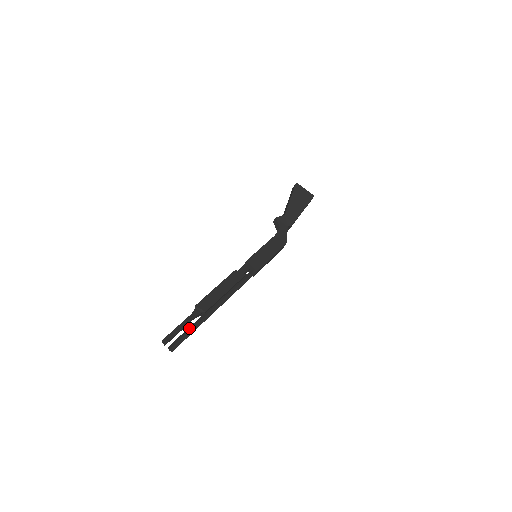
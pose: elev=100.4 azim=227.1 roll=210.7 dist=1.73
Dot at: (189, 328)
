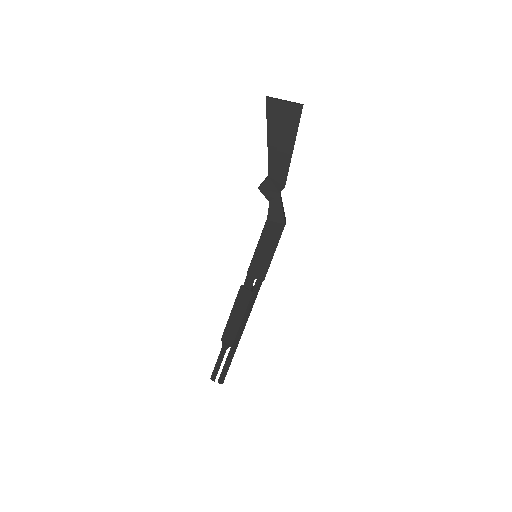
Dot at: (226, 362)
